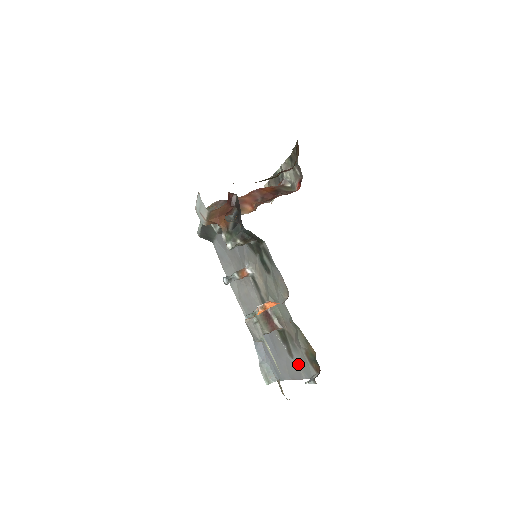
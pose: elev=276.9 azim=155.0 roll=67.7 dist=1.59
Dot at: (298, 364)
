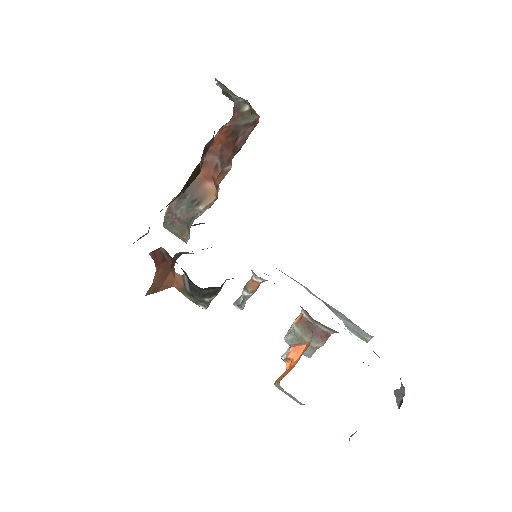
Dot at: occluded
